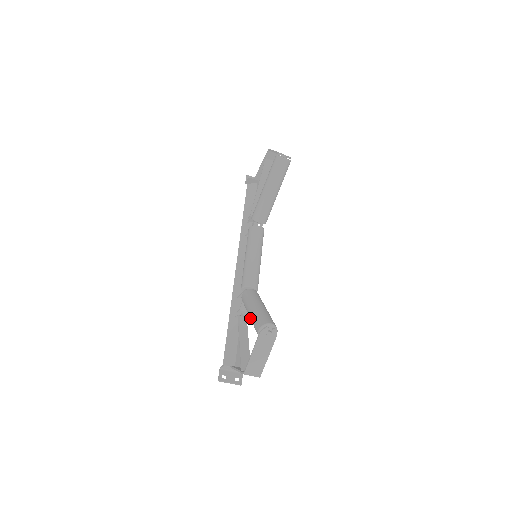
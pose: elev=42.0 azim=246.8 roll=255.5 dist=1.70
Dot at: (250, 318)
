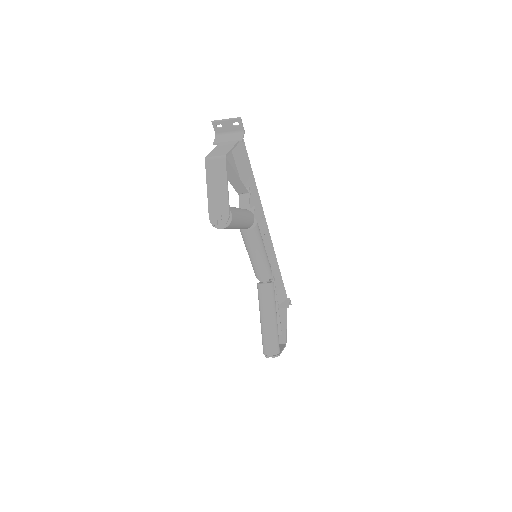
Dot at: occluded
